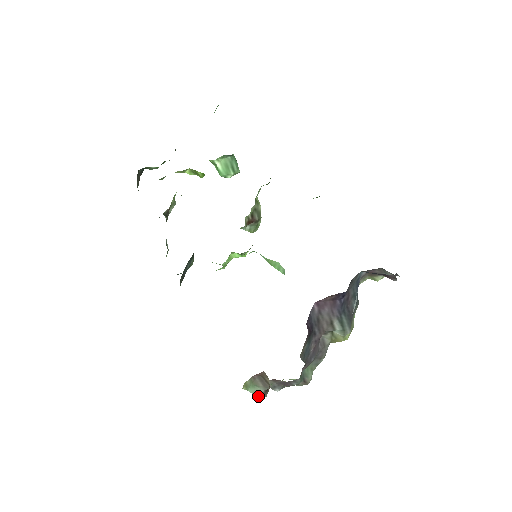
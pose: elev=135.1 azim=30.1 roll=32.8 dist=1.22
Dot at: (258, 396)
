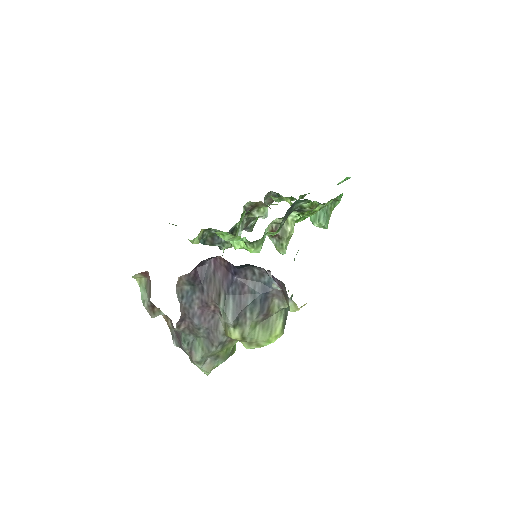
Dot at: (143, 302)
